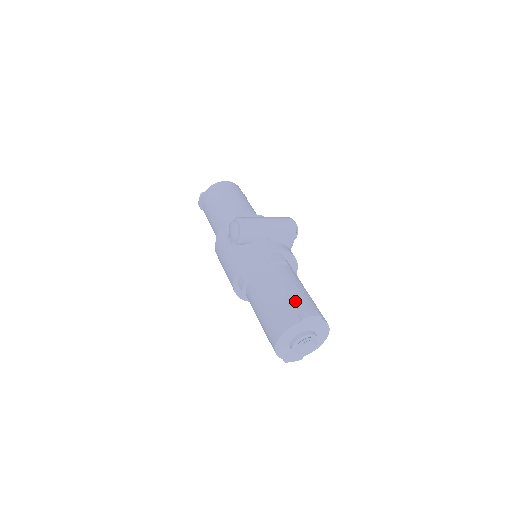
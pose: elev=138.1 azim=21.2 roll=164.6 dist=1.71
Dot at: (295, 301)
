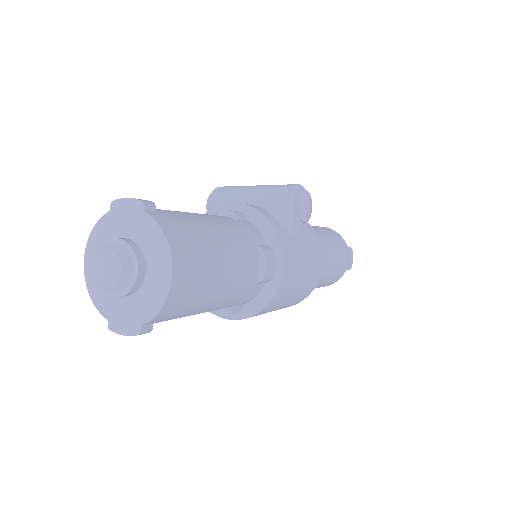
Dot at: occluded
